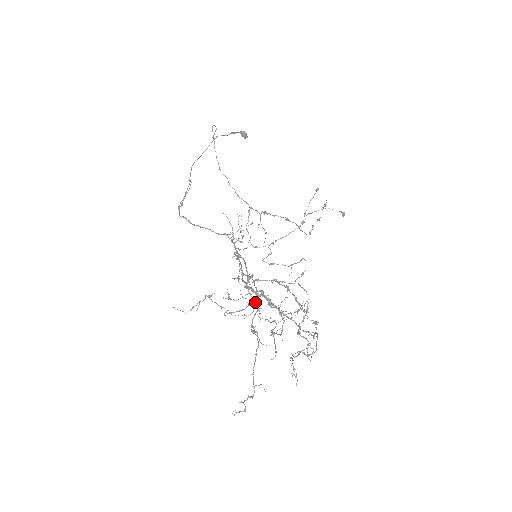
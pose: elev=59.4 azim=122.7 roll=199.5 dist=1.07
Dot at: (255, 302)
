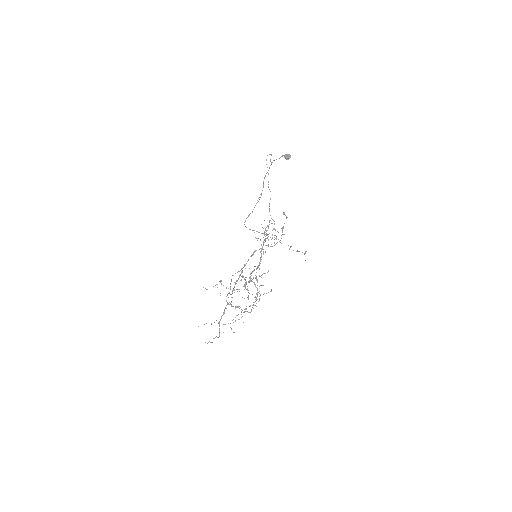
Dot at: occluded
